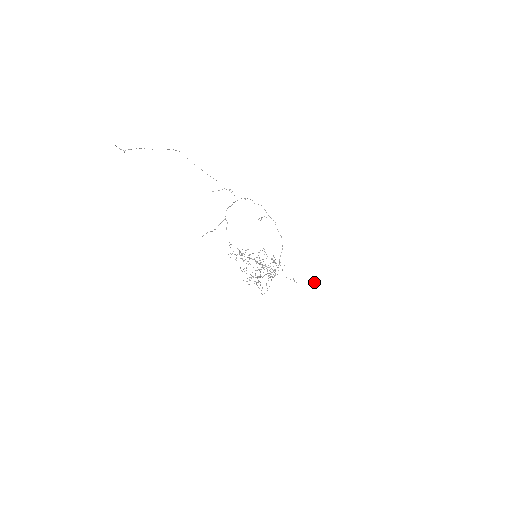
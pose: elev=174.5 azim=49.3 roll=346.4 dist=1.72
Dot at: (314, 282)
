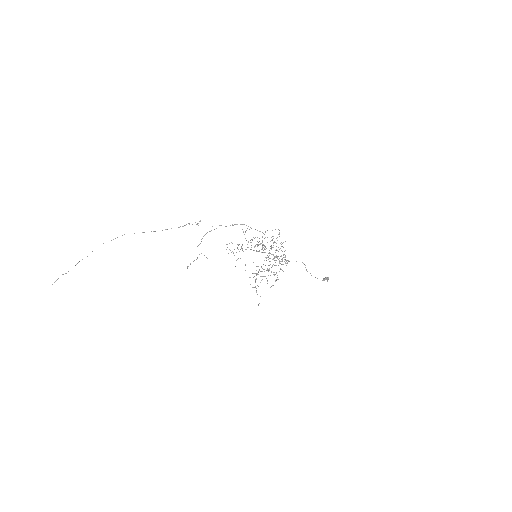
Dot at: occluded
